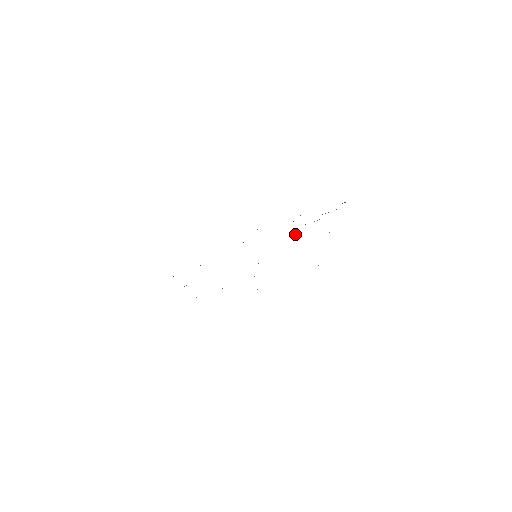
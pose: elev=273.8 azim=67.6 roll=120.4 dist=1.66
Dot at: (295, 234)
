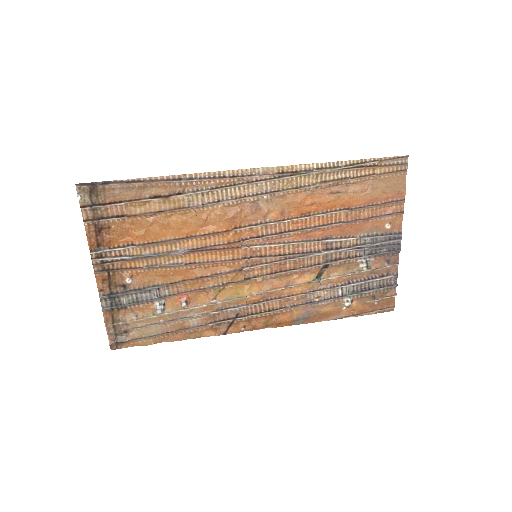
Dot at: (320, 283)
